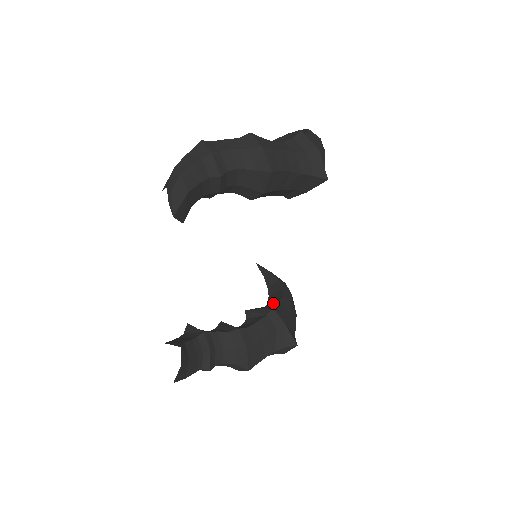
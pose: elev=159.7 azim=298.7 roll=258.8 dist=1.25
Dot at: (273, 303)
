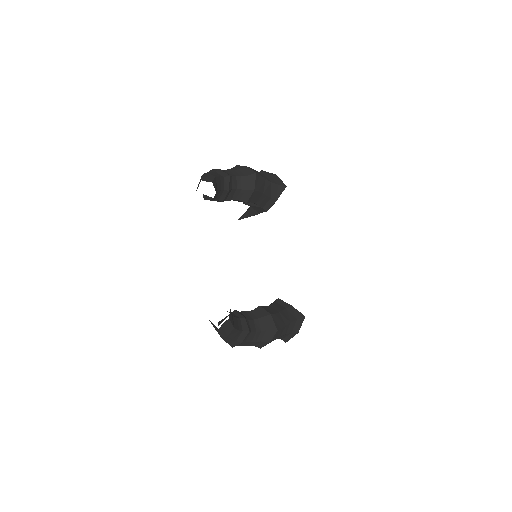
Dot at: occluded
